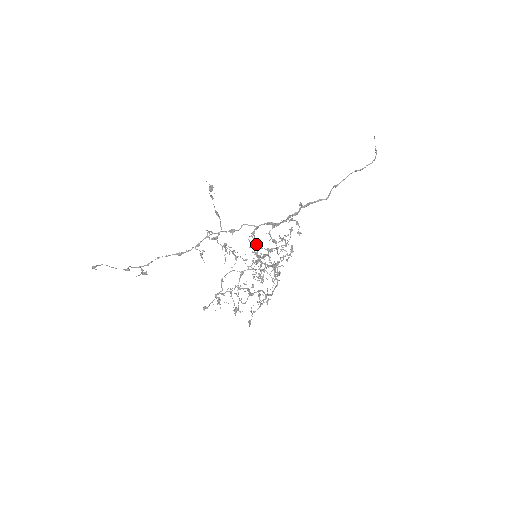
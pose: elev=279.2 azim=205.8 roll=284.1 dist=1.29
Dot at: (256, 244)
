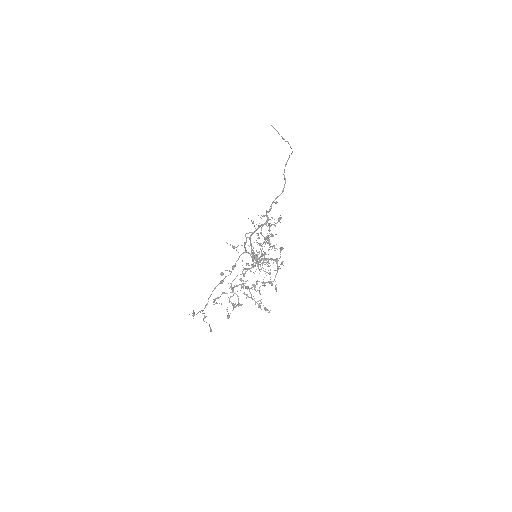
Dot at: (252, 246)
